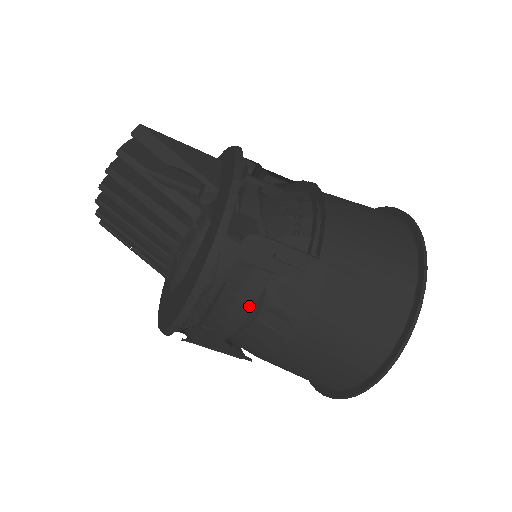
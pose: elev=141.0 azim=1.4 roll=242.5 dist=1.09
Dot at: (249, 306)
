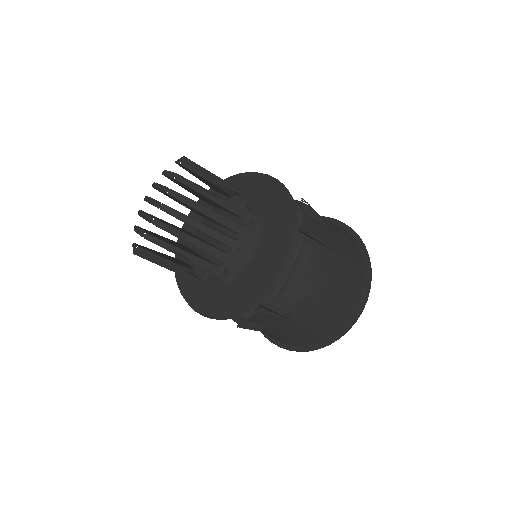
Dot at: (305, 268)
